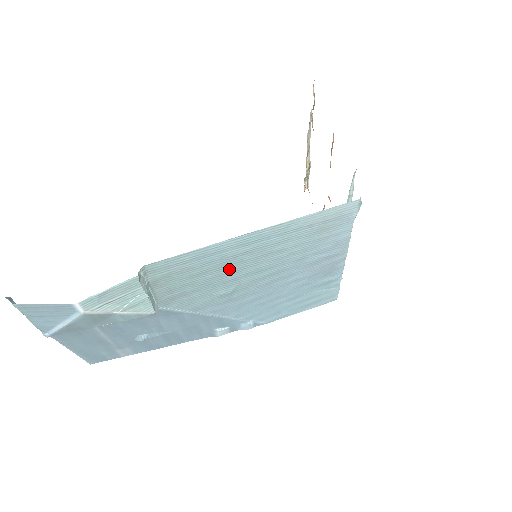
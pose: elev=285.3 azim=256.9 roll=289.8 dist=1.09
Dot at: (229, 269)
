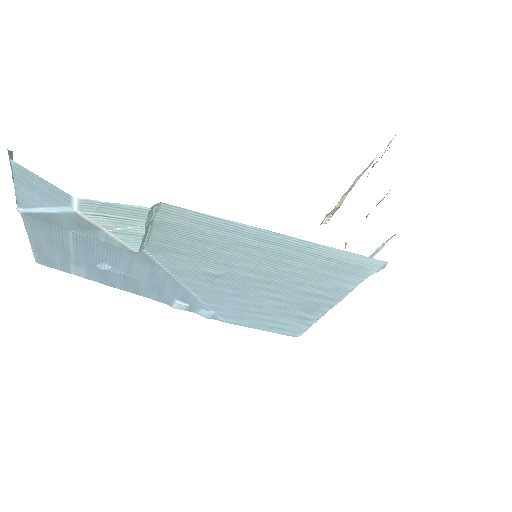
Dot at: (232, 253)
